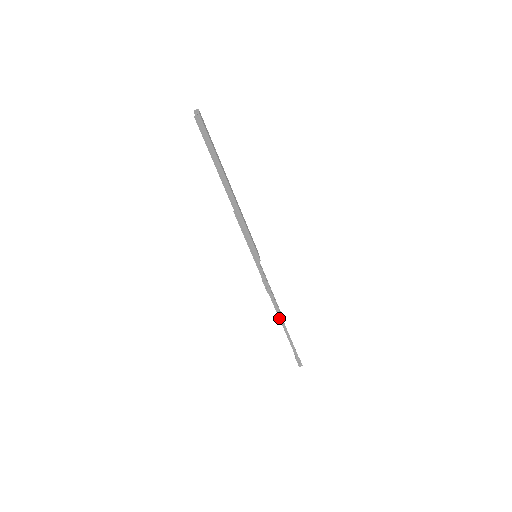
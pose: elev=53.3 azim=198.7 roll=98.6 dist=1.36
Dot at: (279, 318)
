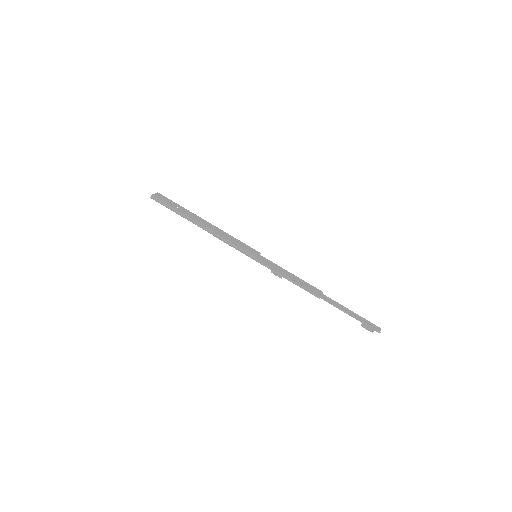
Dot at: occluded
